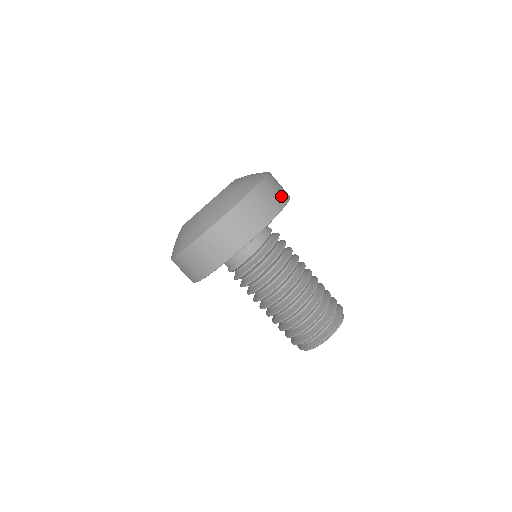
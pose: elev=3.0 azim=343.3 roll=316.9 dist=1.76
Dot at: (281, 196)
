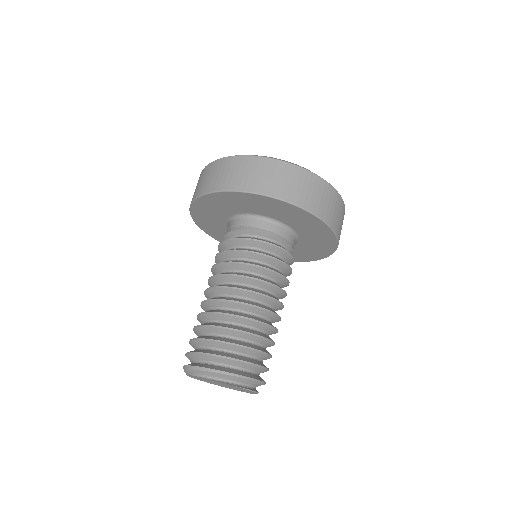
Dot at: (281, 188)
